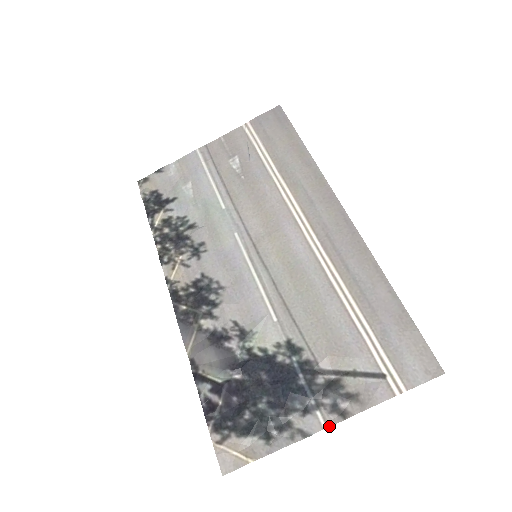
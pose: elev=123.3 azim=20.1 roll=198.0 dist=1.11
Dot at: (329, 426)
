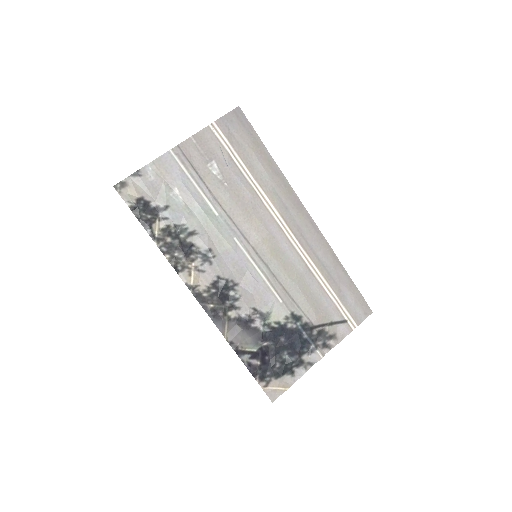
Dot at: occluded
